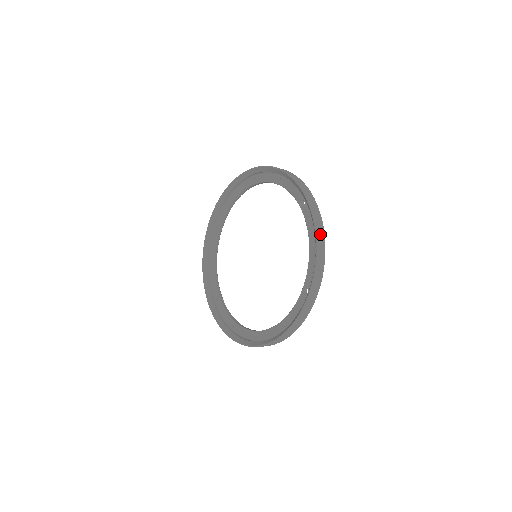
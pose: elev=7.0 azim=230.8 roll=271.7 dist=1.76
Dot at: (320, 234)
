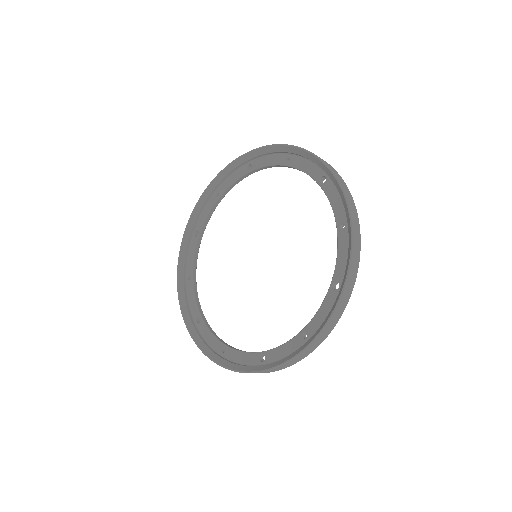
Dot at: (353, 211)
